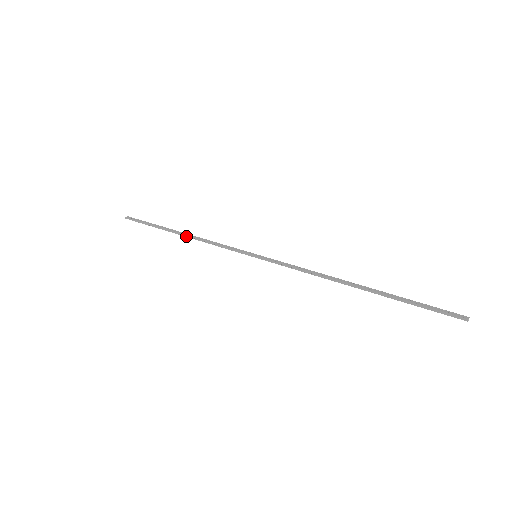
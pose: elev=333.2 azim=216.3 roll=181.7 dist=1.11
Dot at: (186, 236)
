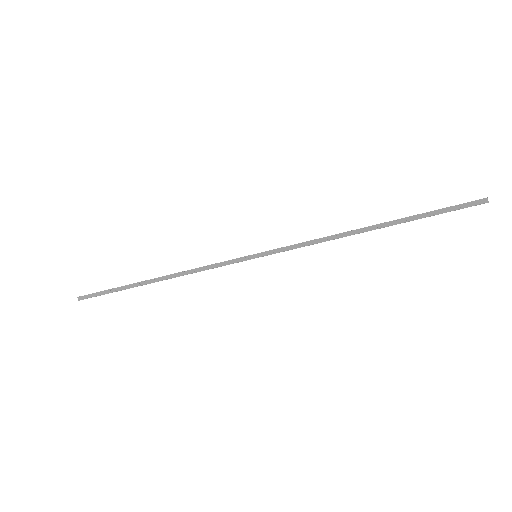
Dot at: occluded
